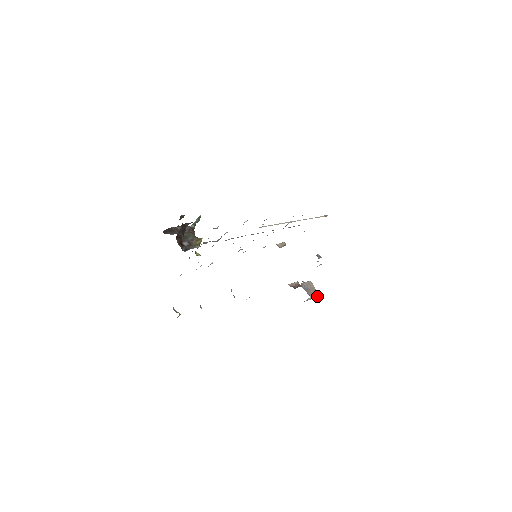
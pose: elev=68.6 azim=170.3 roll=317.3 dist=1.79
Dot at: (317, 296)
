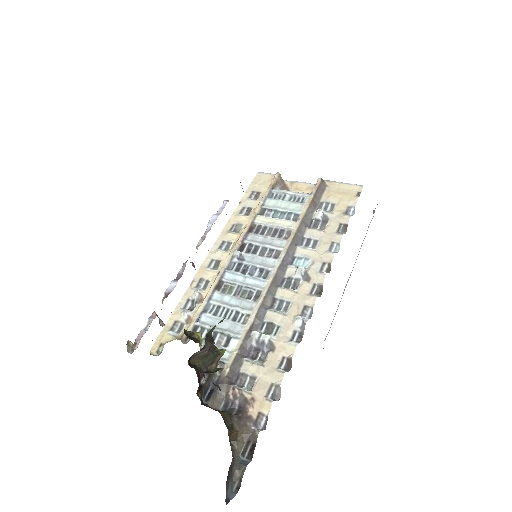
Dot at: occluded
